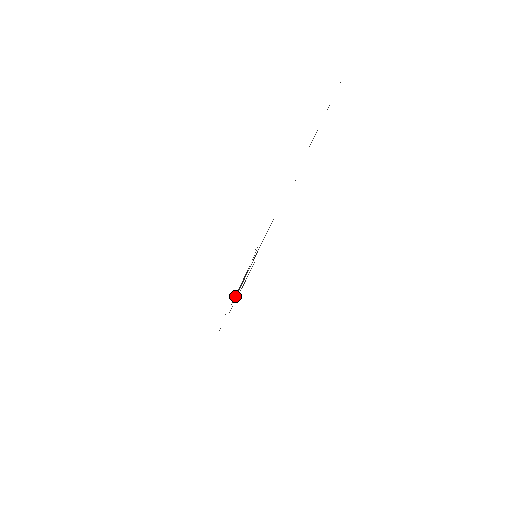
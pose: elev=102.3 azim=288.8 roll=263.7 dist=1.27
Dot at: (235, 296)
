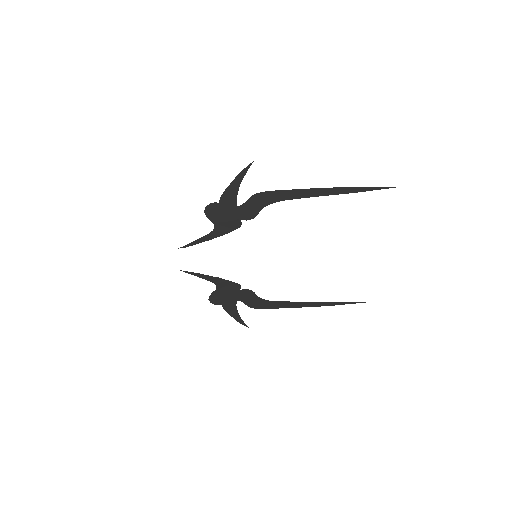
Dot at: (216, 215)
